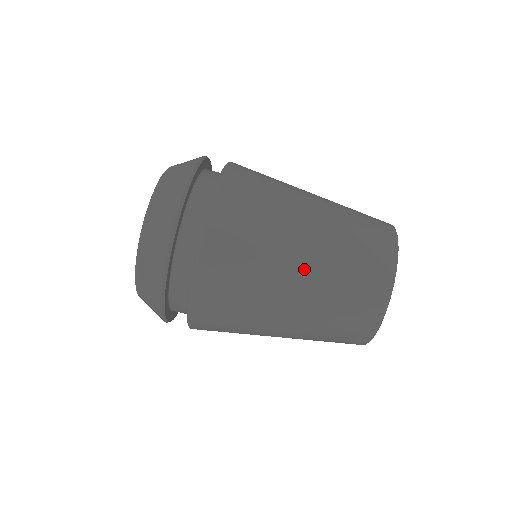
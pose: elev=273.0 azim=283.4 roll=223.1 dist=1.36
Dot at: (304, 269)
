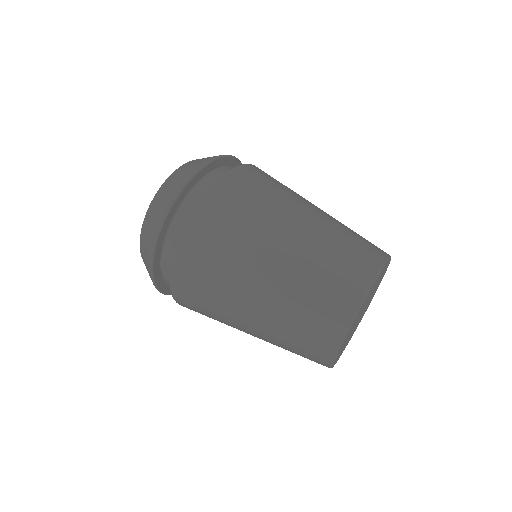
Dot at: (320, 210)
